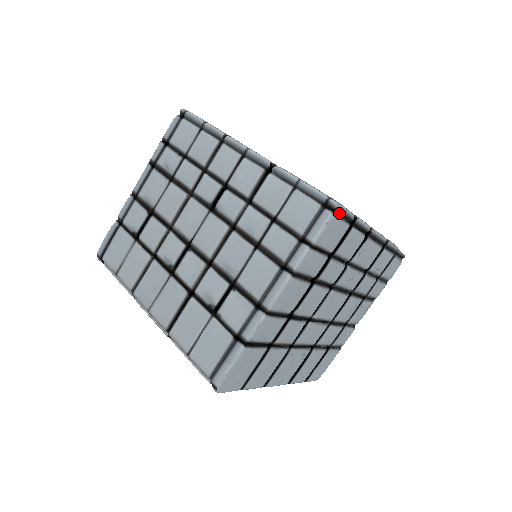
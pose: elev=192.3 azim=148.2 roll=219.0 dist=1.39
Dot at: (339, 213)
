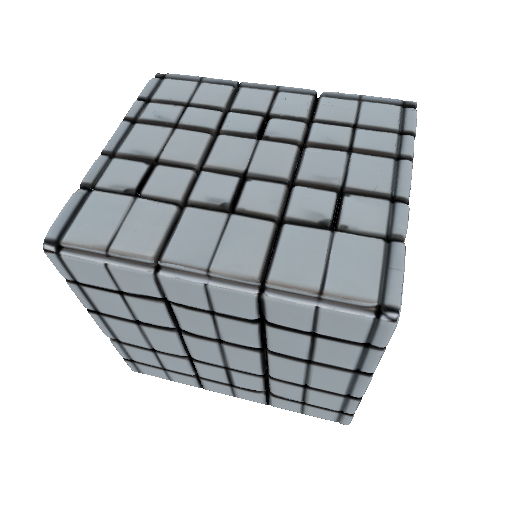
Dot at: occluded
